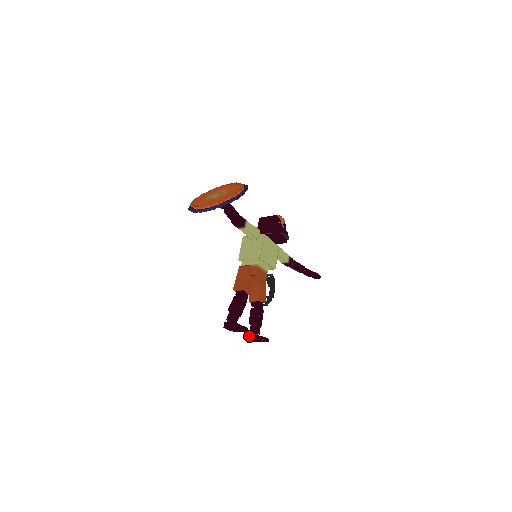
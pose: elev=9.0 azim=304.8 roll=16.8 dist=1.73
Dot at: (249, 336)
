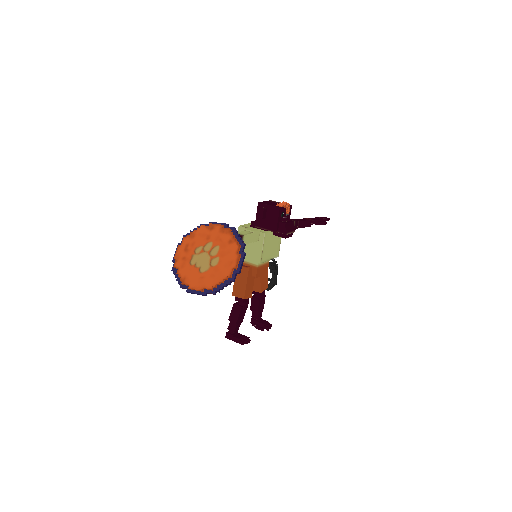
Dot at: (251, 320)
